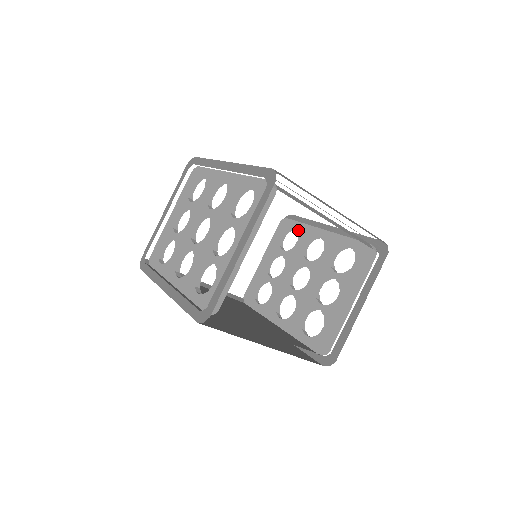
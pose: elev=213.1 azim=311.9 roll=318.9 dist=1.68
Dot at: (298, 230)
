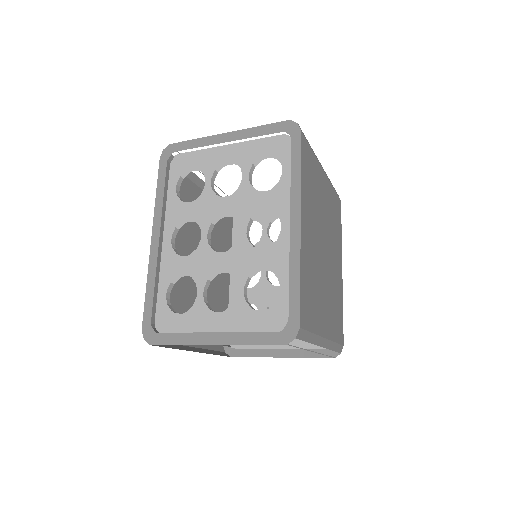
Dot at: occluded
